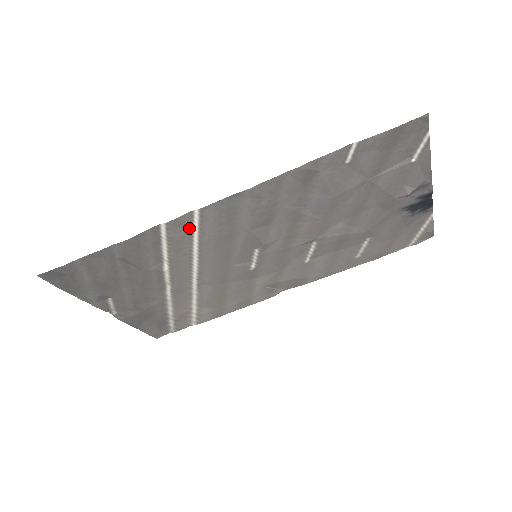
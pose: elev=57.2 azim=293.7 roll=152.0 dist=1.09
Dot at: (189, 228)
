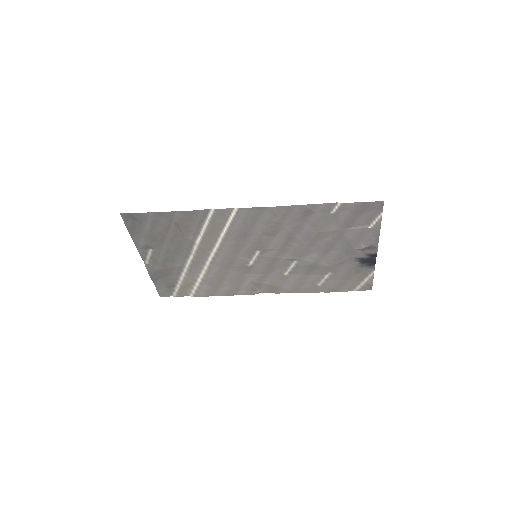
Dot at: (226, 219)
